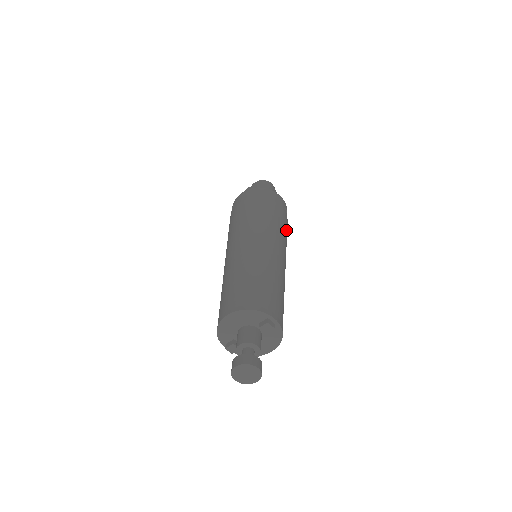
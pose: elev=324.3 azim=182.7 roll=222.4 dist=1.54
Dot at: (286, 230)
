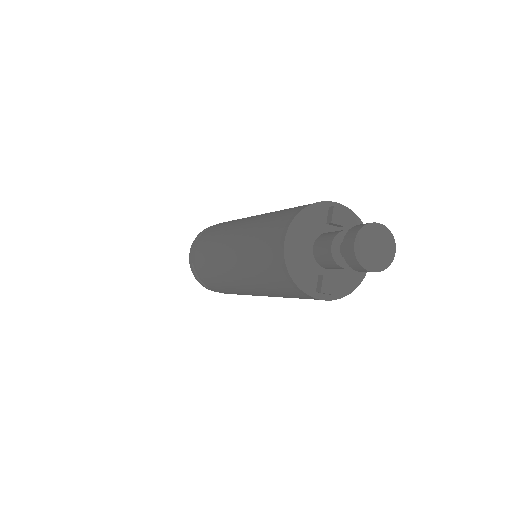
Dot at: occluded
